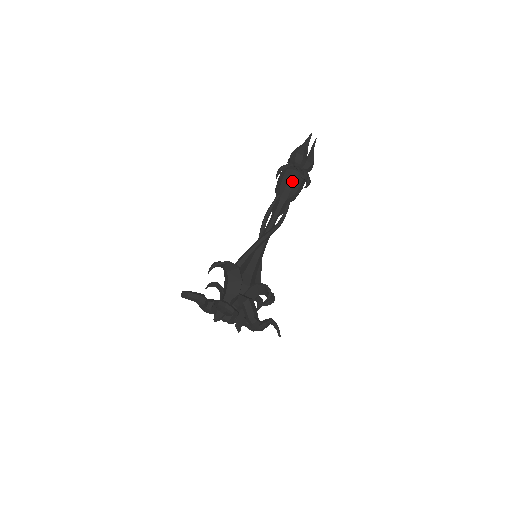
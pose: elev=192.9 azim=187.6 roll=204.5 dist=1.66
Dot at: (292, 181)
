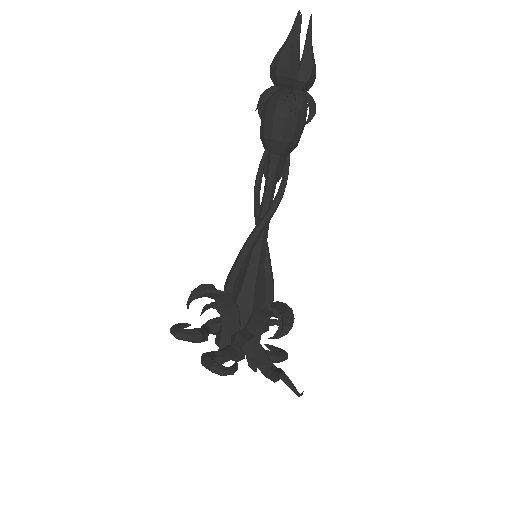
Dot at: (279, 122)
